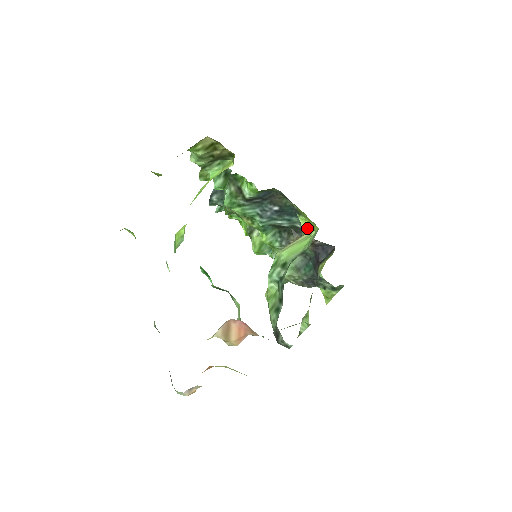
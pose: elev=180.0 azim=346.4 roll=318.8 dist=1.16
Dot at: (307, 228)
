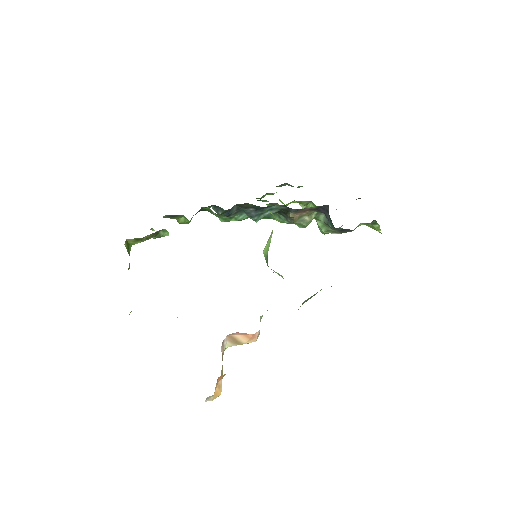
Dot at: occluded
